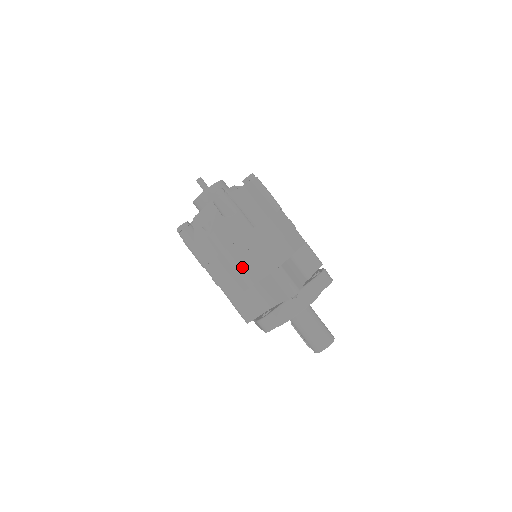
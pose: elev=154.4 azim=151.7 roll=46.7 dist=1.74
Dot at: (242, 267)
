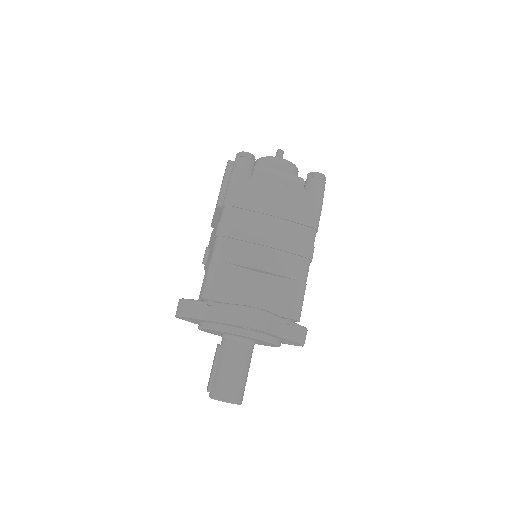
Dot at: (279, 247)
